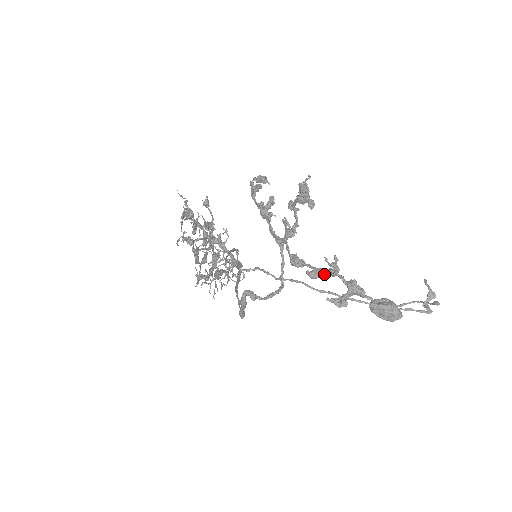
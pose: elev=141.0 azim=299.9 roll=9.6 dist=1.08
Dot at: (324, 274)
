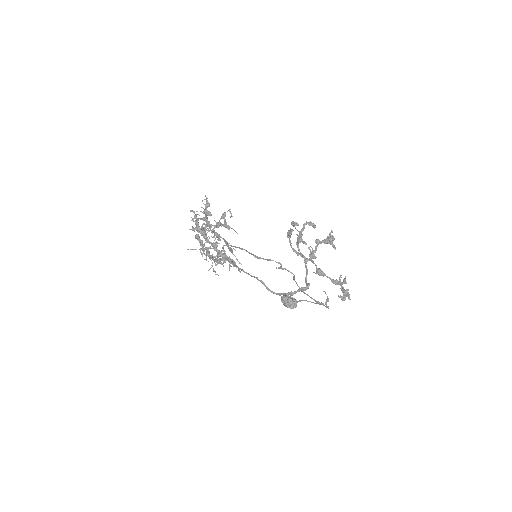
Dot at: (337, 283)
